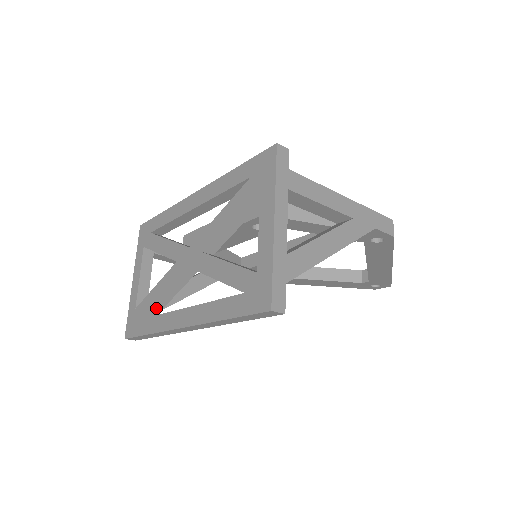
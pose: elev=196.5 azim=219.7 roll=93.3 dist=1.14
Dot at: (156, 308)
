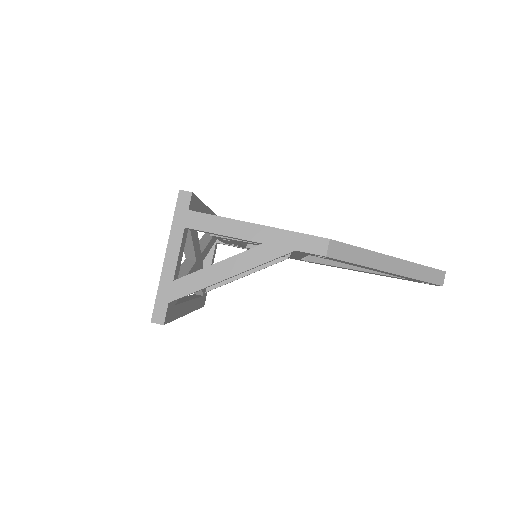
Dot at: occluded
